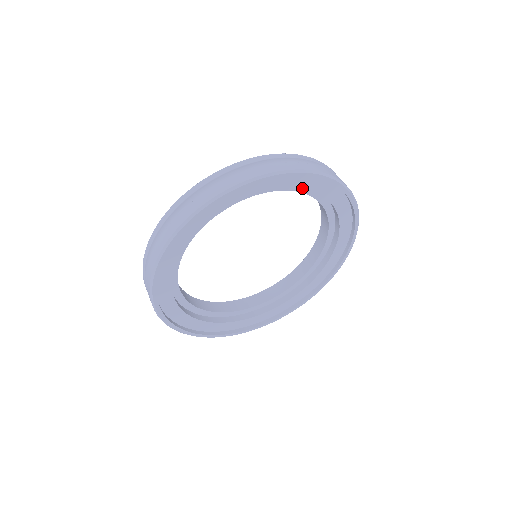
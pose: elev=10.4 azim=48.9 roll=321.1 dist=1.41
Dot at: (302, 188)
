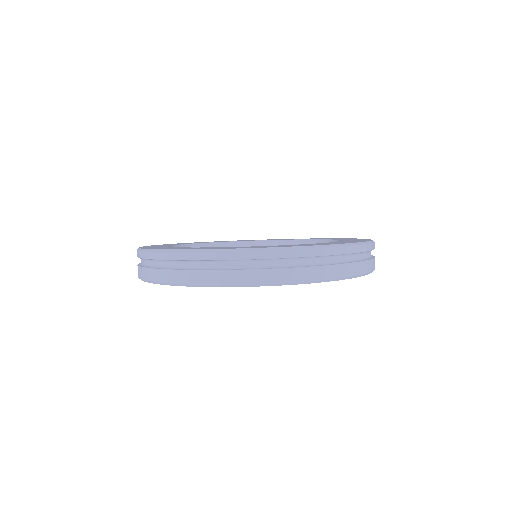
Dot at: occluded
